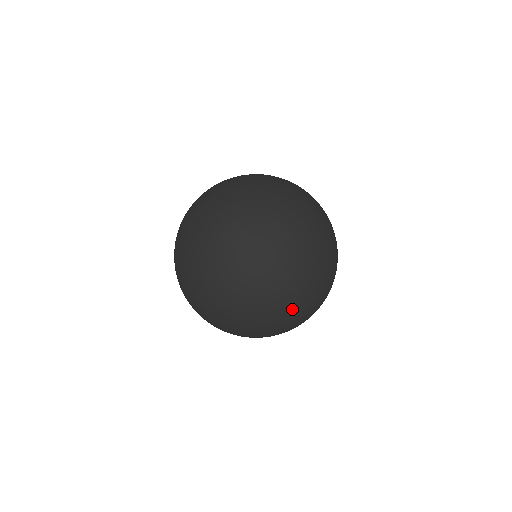
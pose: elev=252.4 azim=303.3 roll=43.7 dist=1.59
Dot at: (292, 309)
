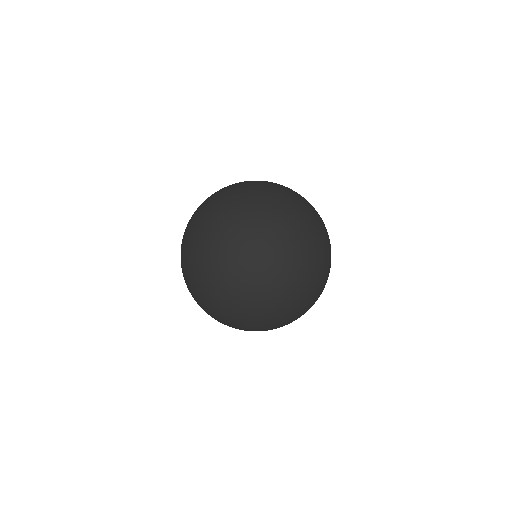
Dot at: (309, 257)
